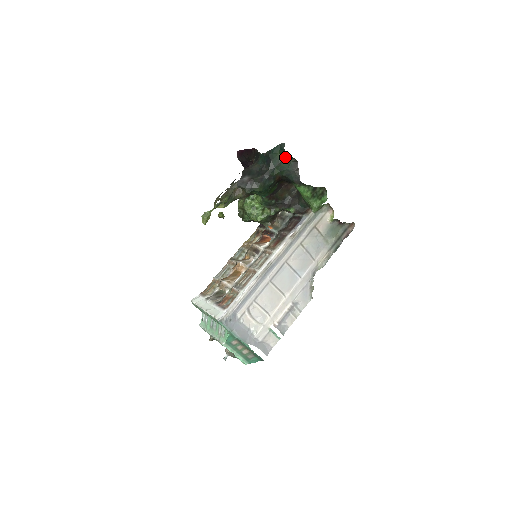
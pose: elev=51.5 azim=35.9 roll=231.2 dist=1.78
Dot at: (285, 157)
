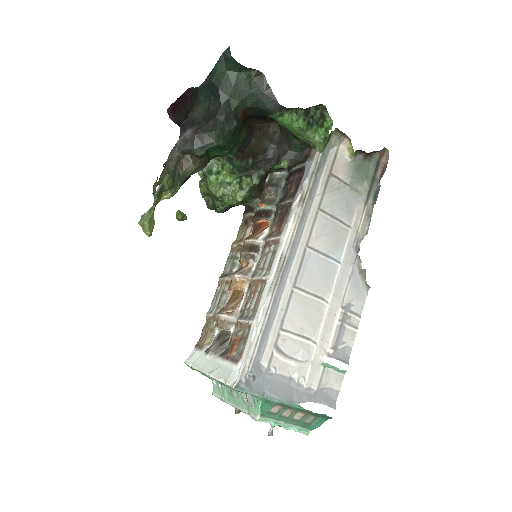
Dot at: (239, 73)
